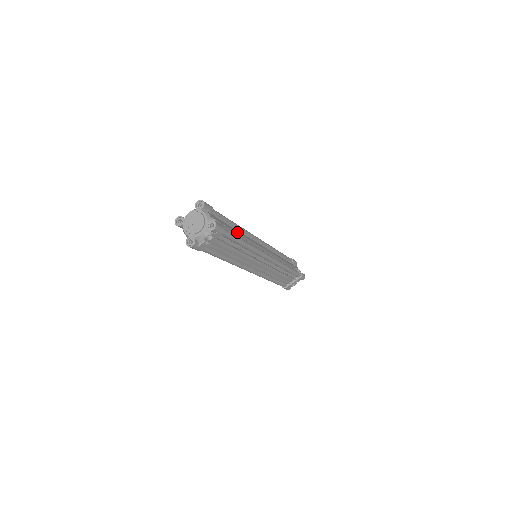
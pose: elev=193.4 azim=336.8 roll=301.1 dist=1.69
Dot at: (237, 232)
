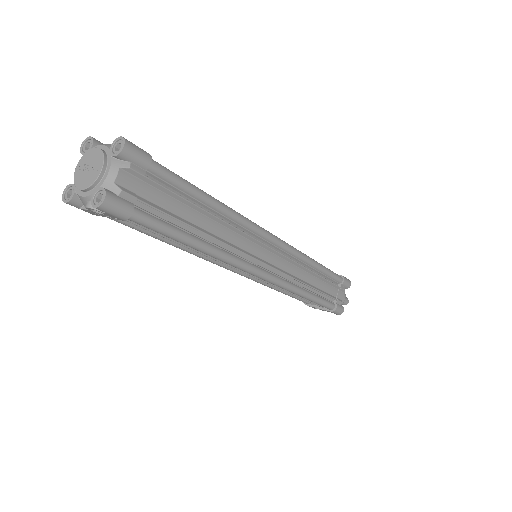
Dot at: (200, 221)
